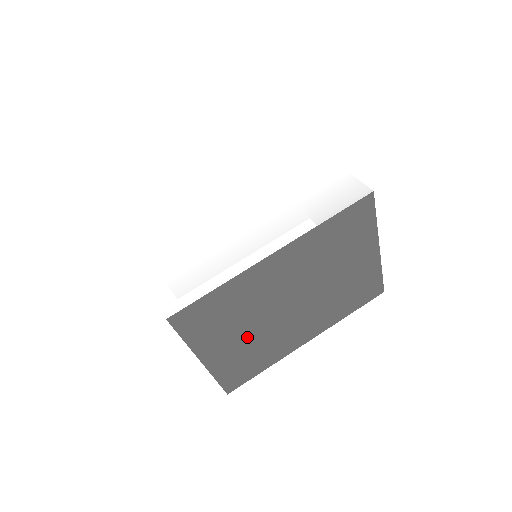
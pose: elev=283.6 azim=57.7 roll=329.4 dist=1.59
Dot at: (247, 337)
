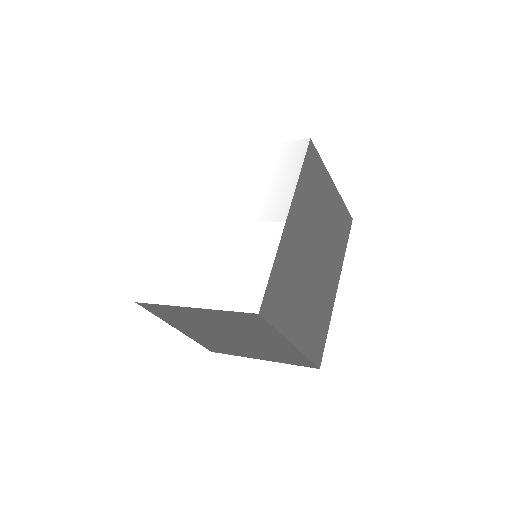
Dot at: (306, 304)
